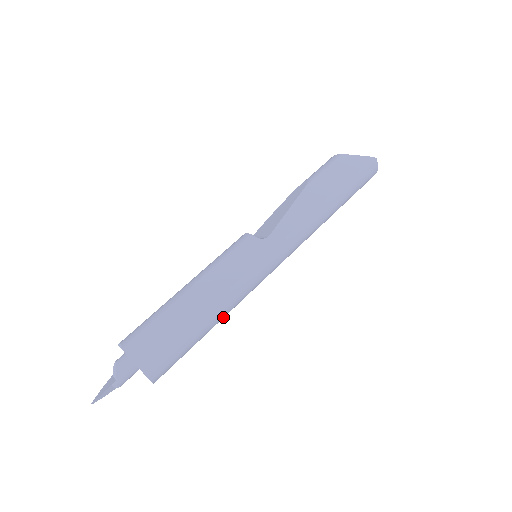
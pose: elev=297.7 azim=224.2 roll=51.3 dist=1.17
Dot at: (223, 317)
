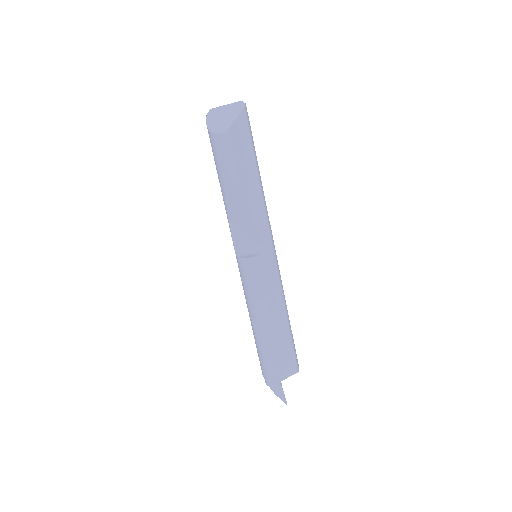
Dot at: occluded
